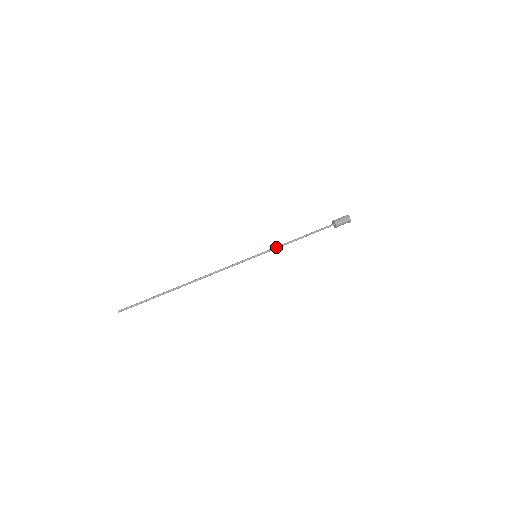
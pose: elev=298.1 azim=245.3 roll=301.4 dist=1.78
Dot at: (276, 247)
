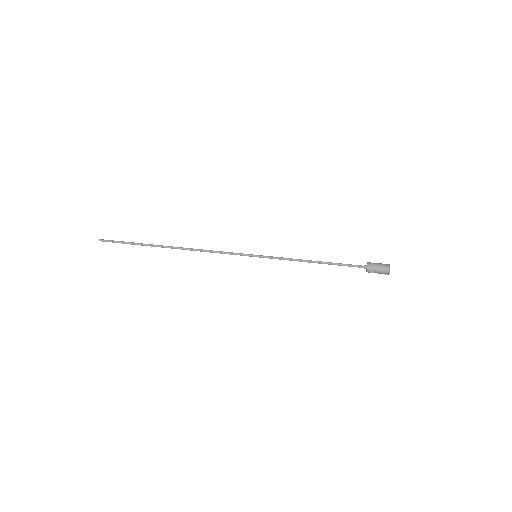
Dot at: occluded
